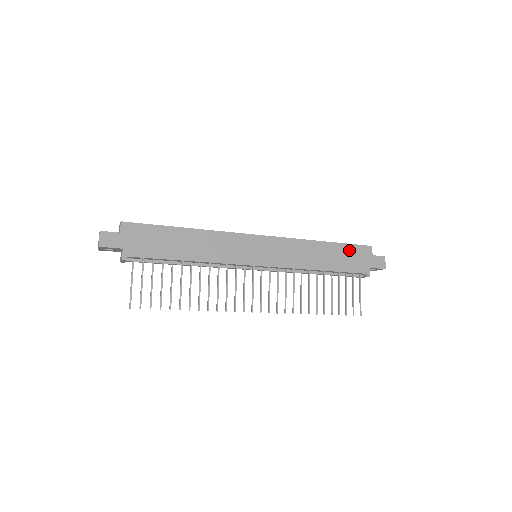
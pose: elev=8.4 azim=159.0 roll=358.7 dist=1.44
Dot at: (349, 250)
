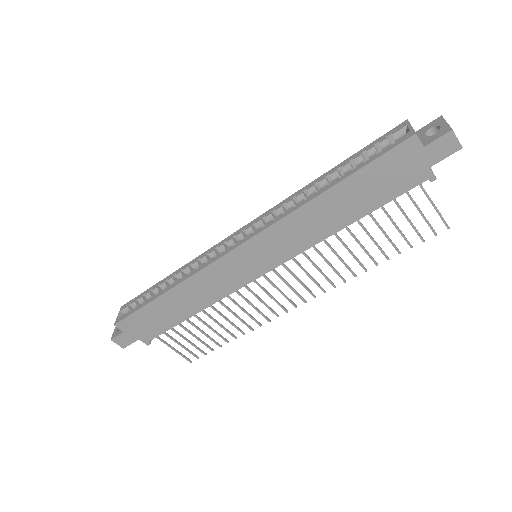
Dot at: (375, 171)
